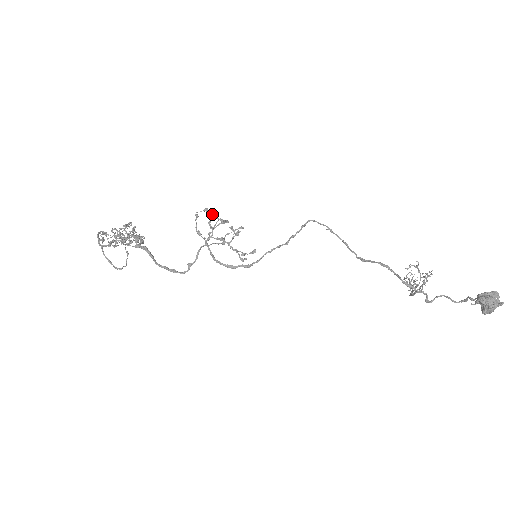
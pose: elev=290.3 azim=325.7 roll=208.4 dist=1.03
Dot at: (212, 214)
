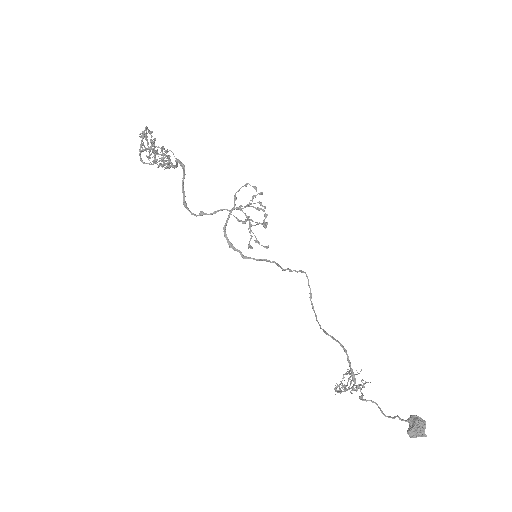
Dot at: (262, 192)
